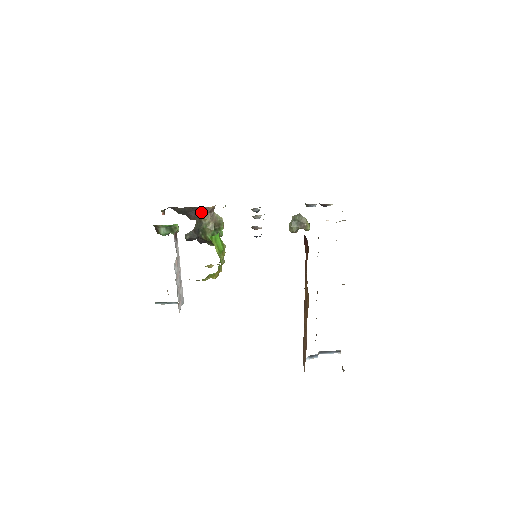
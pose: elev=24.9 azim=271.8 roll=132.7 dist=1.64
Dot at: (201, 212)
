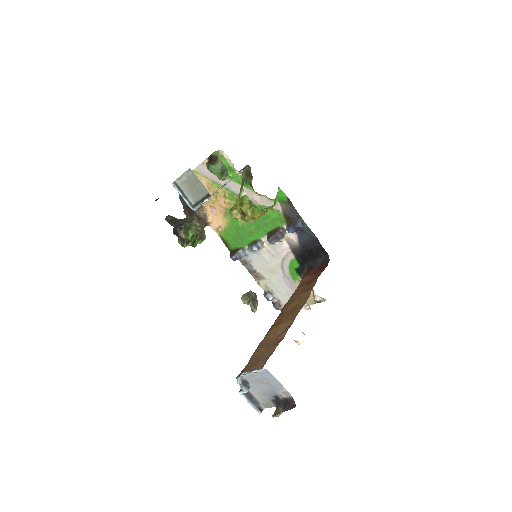
Dot at: (197, 216)
